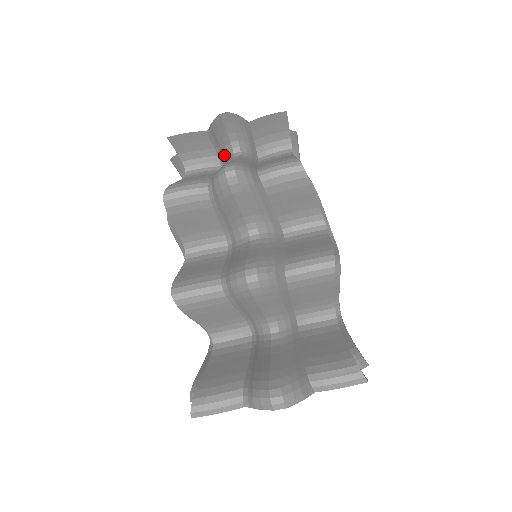
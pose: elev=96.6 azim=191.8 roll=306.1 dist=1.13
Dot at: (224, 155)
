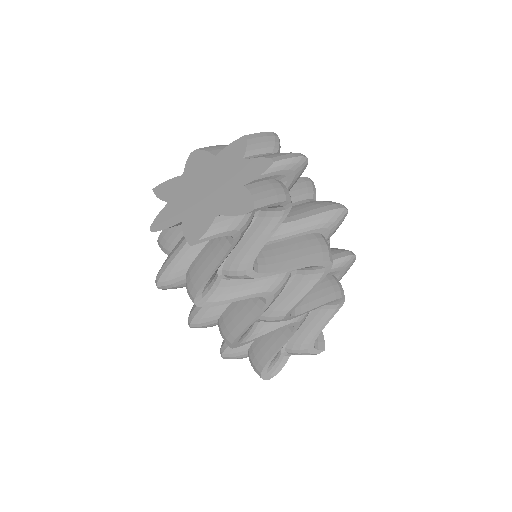
Dot at: occluded
